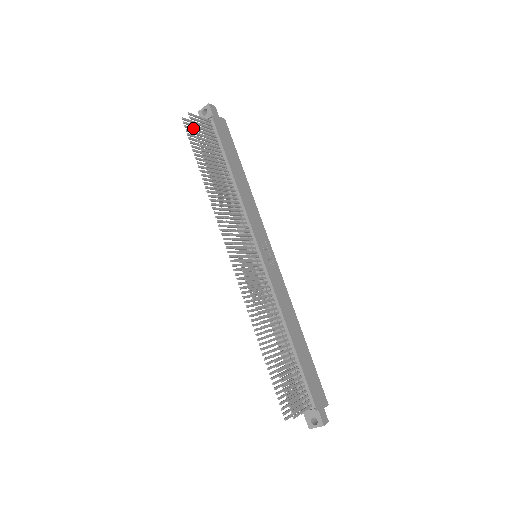
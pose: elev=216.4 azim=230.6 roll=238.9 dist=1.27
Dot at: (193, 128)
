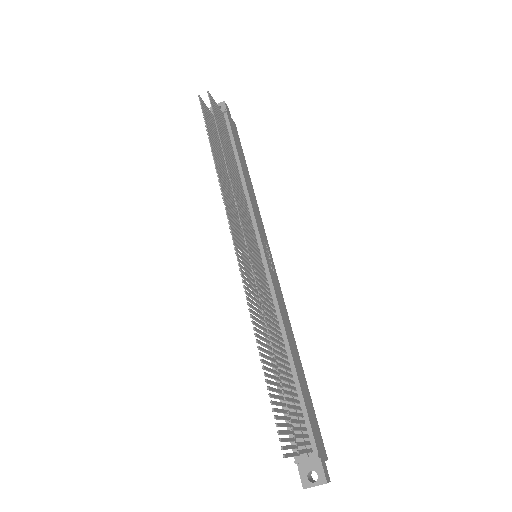
Dot at: (207, 111)
